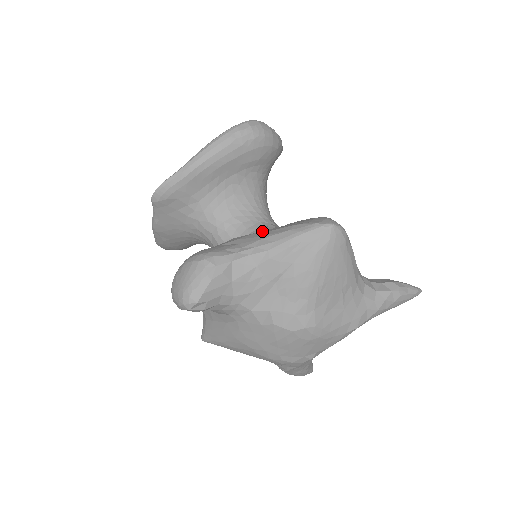
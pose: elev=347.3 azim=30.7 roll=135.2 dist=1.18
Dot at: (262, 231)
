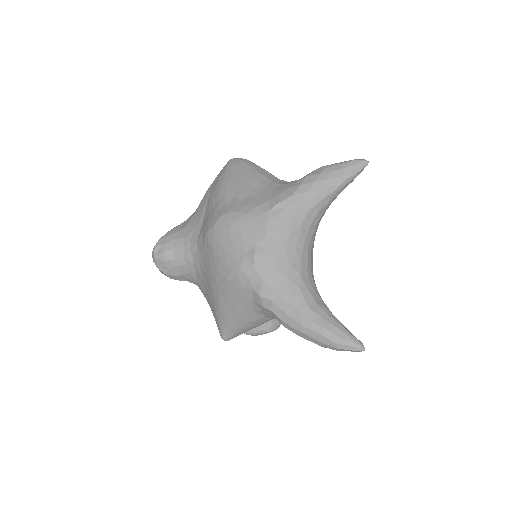
Dot at: occluded
